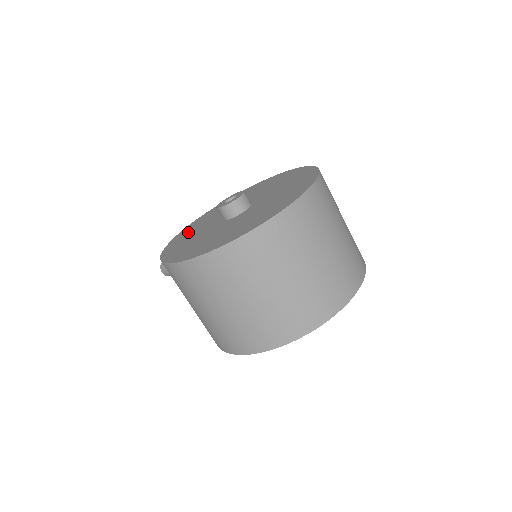
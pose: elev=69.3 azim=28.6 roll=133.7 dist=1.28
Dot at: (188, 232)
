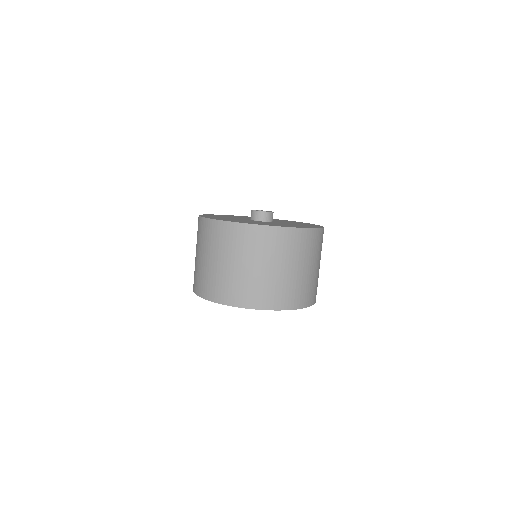
Dot at: (235, 216)
